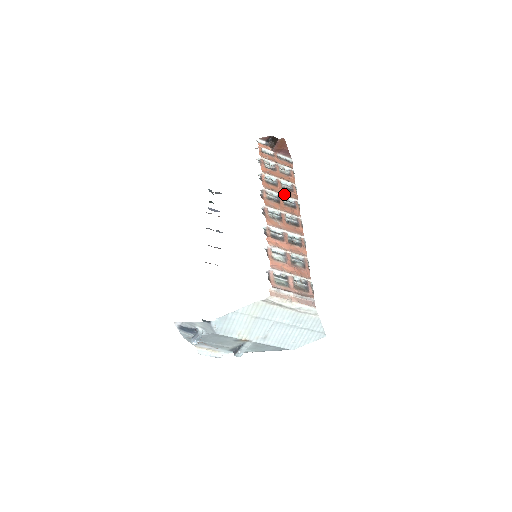
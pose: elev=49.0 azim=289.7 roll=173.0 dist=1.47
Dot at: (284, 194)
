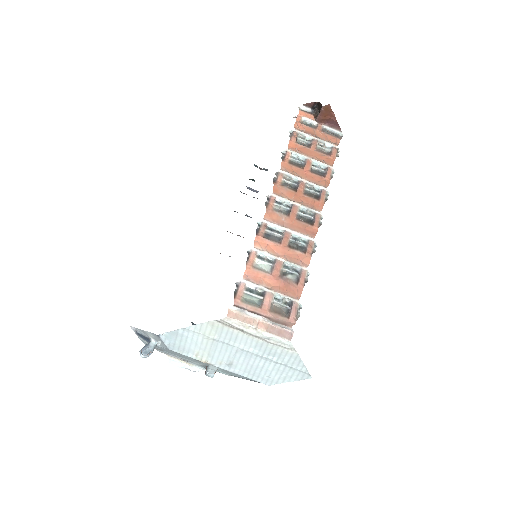
Dot at: (308, 179)
